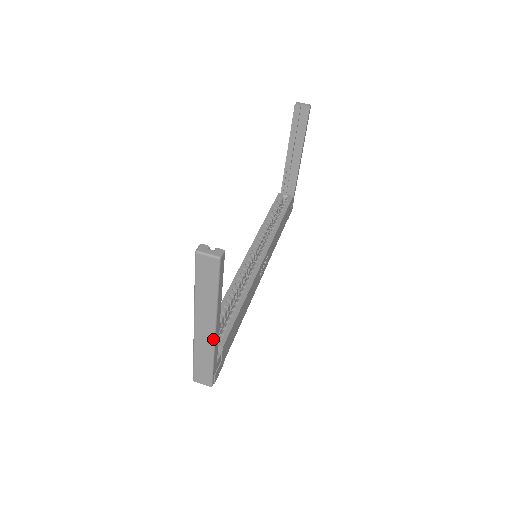
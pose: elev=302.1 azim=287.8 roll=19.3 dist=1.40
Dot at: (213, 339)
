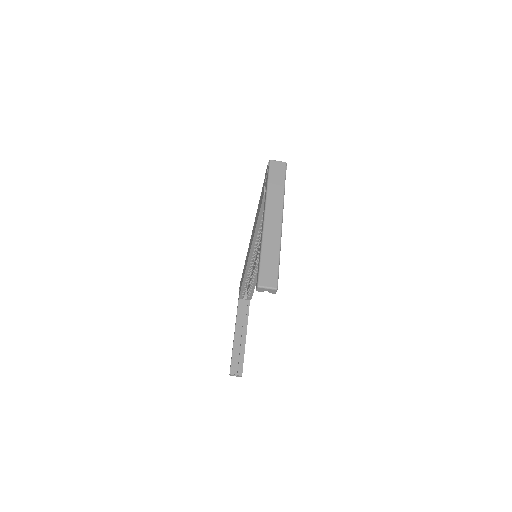
Dot at: occluded
